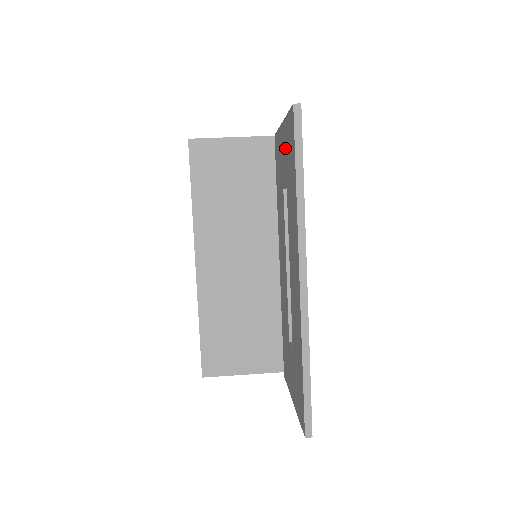
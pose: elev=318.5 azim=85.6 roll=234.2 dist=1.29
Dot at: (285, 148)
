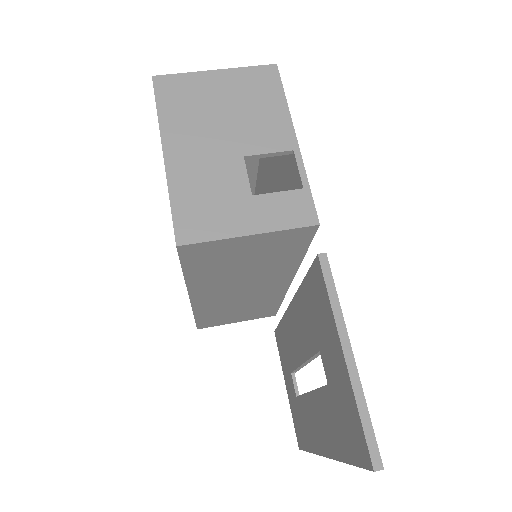
Dot at: (339, 382)
